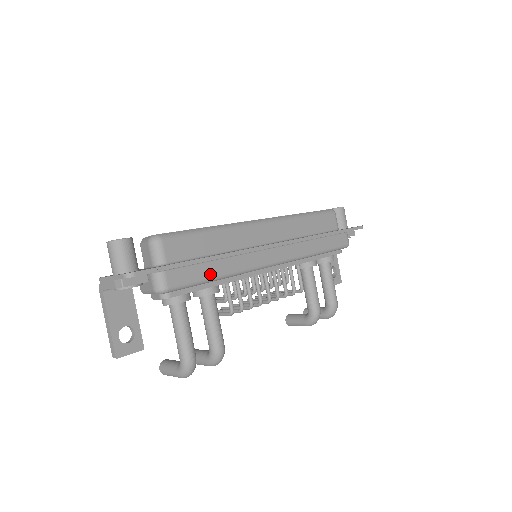
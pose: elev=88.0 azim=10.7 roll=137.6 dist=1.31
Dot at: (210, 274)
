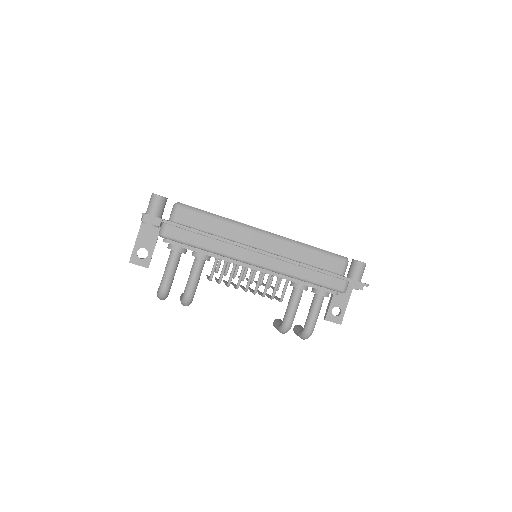
Dot at: (199, 243)
